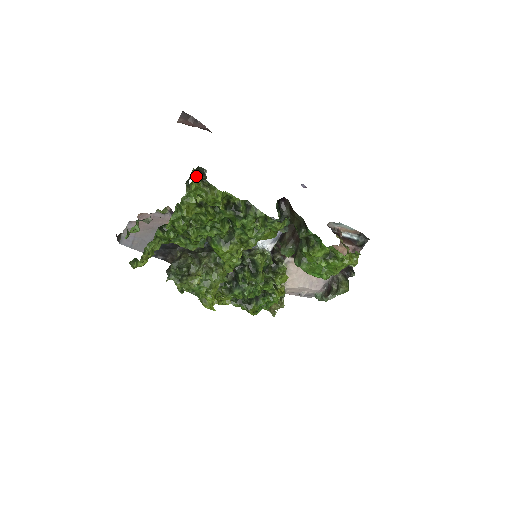
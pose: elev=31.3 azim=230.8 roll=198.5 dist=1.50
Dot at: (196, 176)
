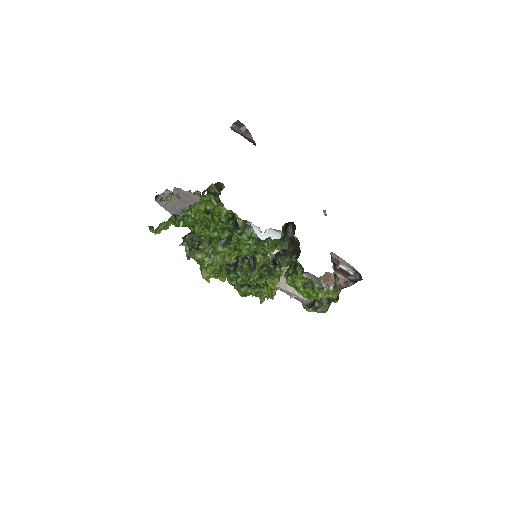
Dot at: (213, 190)
